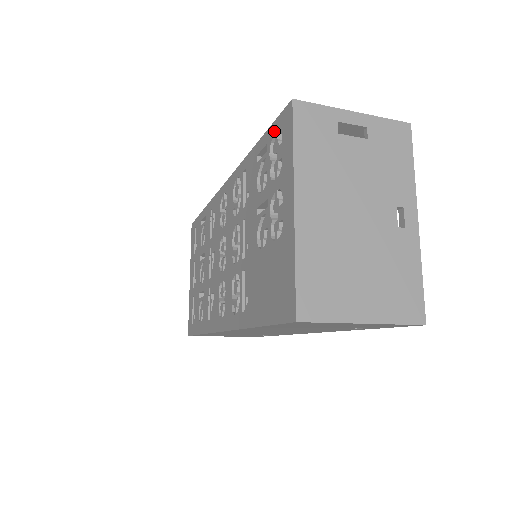
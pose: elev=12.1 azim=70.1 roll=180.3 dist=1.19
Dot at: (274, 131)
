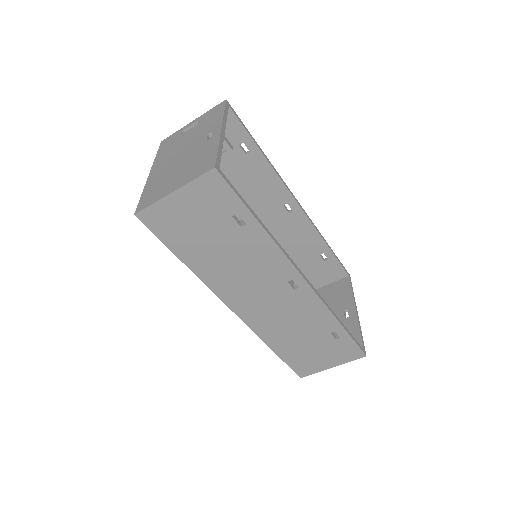
Dot at: occluded
